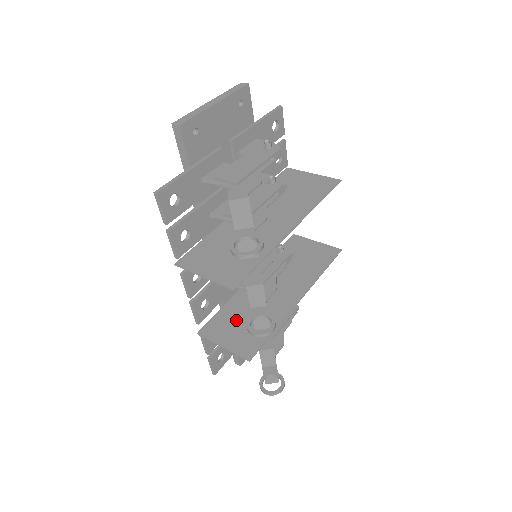
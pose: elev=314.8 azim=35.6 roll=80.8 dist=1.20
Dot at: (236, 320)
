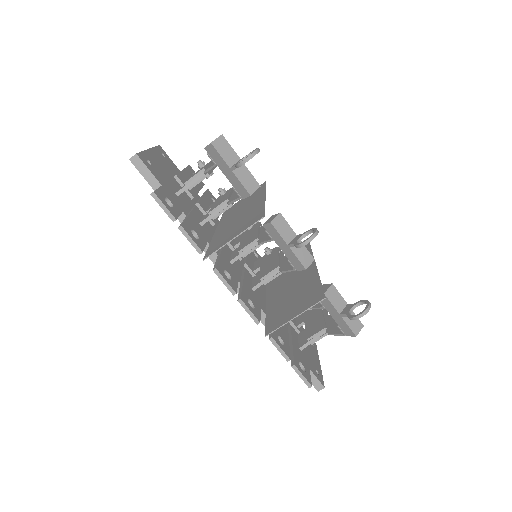
Dot at: (285, 306)
